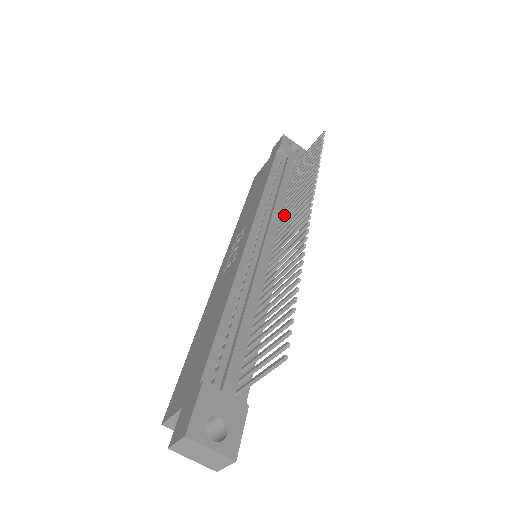
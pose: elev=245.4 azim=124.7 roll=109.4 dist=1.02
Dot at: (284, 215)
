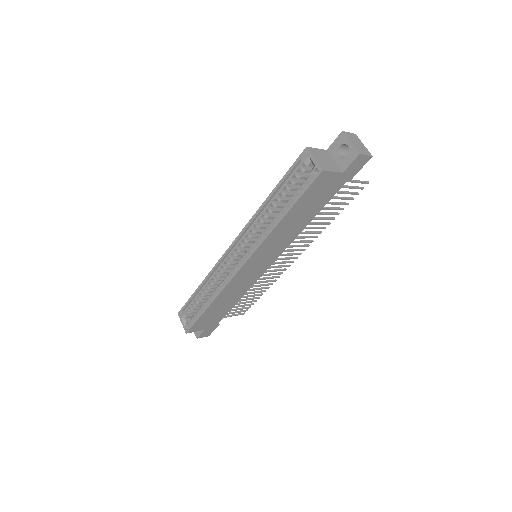
Dot at: occluded
